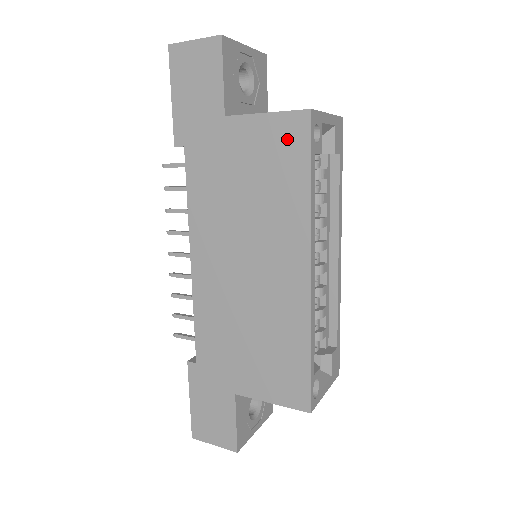
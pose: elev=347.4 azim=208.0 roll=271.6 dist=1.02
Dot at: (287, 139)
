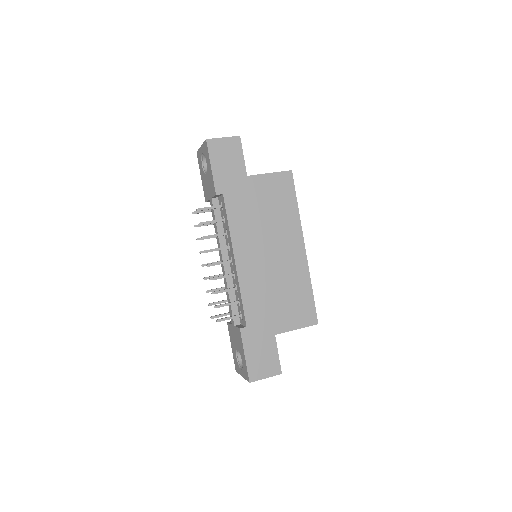
Dot at: (283, 185)
